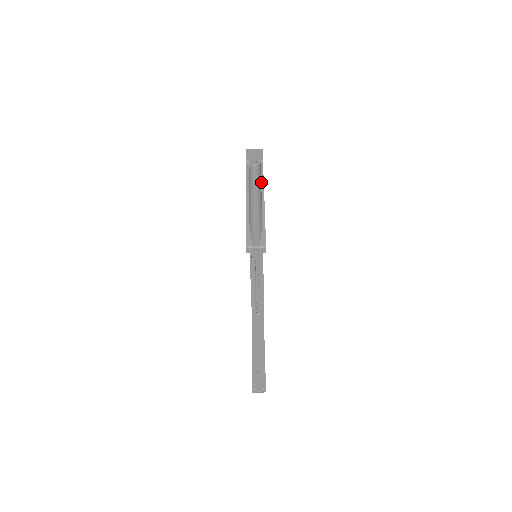
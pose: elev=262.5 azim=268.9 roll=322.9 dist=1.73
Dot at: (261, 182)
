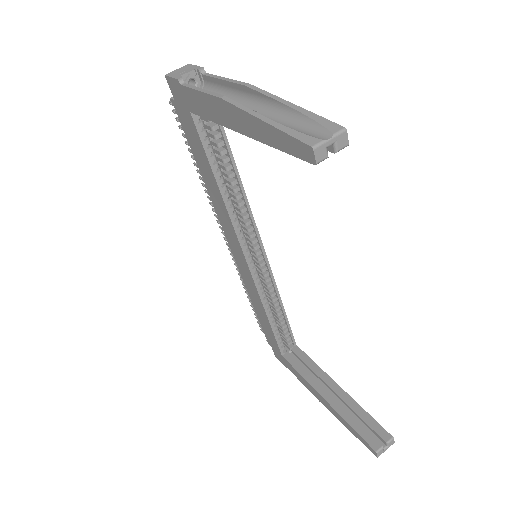
Dot at: (232, 82)
